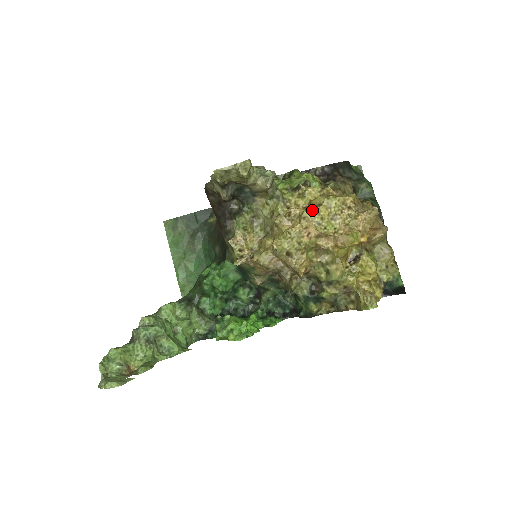
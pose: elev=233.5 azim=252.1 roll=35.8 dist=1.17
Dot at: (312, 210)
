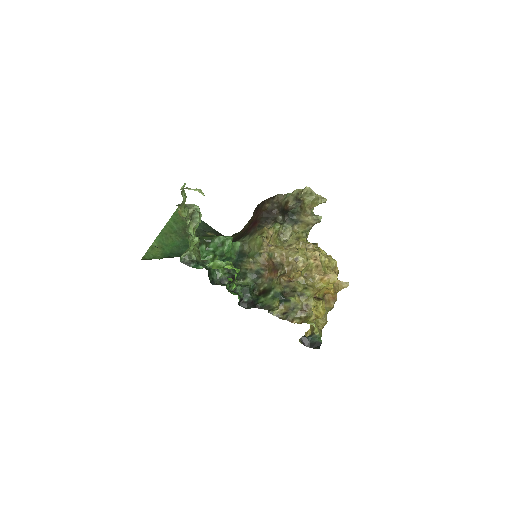
Dot at: occluded
